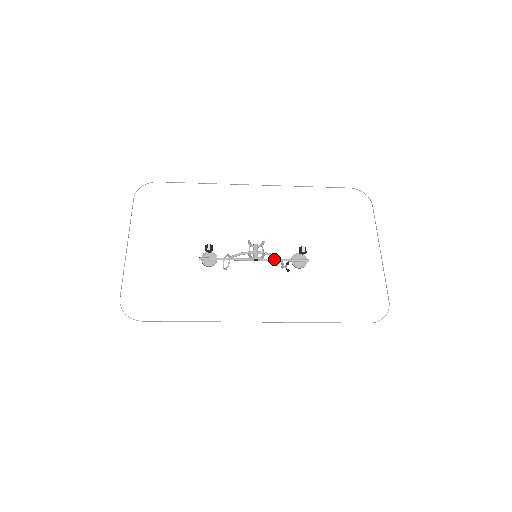
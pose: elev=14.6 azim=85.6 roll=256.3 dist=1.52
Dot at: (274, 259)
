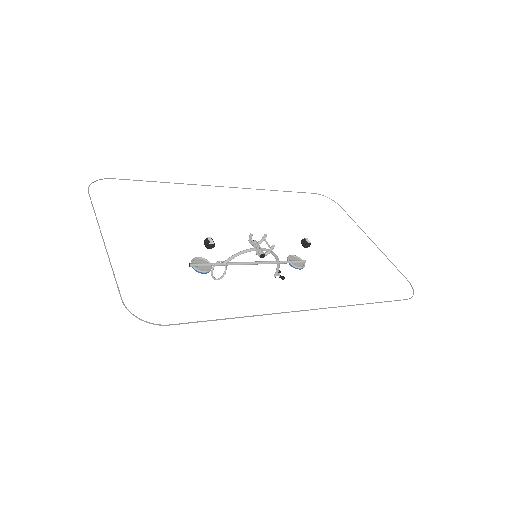
Dot at: (272, 261)
